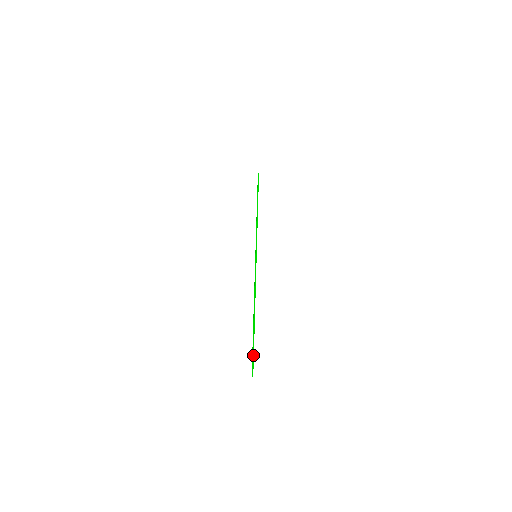
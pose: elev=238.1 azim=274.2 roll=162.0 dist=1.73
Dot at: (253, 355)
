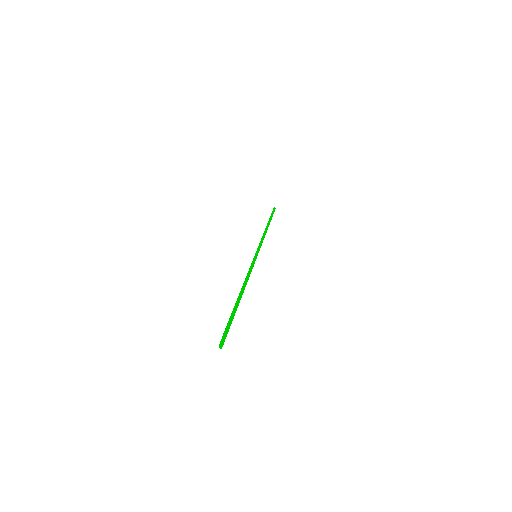
Dot at: (226, 328)
